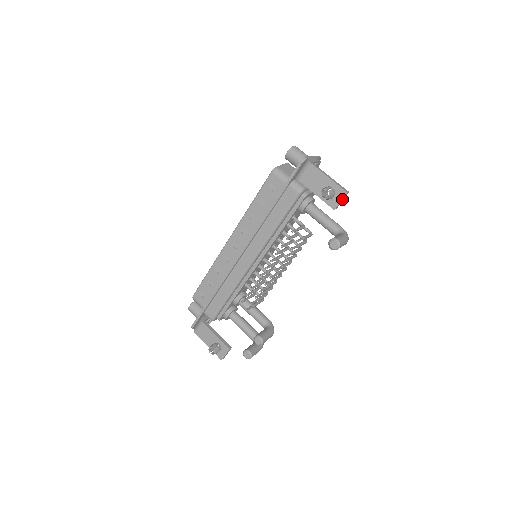
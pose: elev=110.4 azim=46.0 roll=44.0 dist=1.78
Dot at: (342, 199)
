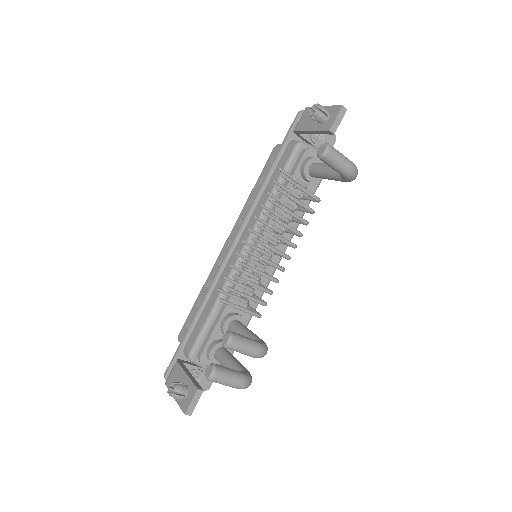
Dot at: (337, 115)
